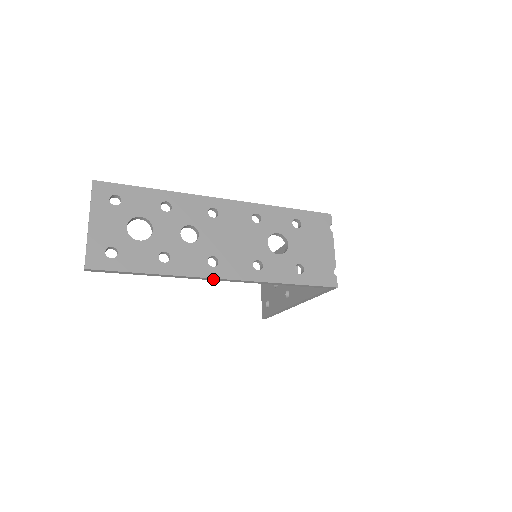
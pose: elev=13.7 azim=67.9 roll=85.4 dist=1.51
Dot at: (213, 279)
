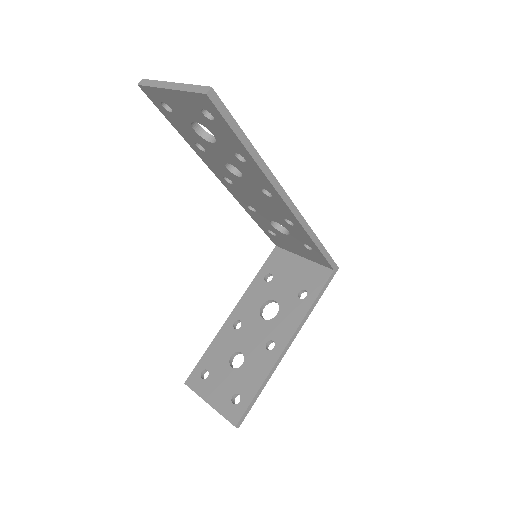
Dot at: (283, 196)
